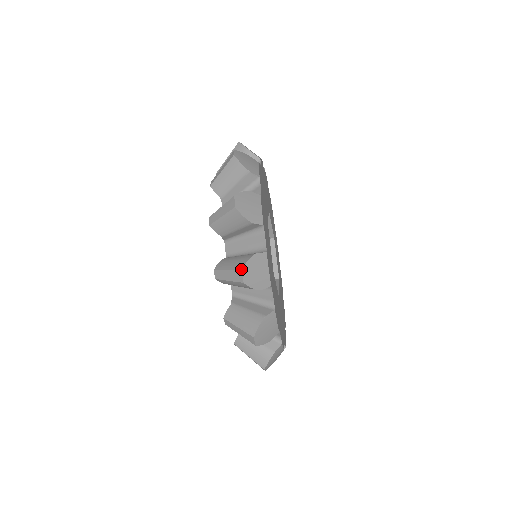
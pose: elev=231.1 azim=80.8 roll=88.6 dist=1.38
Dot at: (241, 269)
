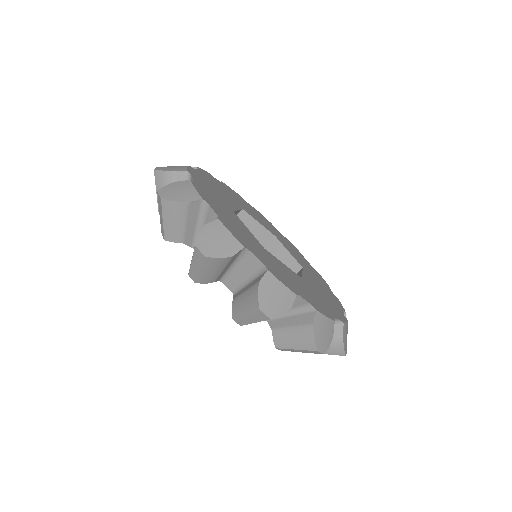
Dot at: occluded
